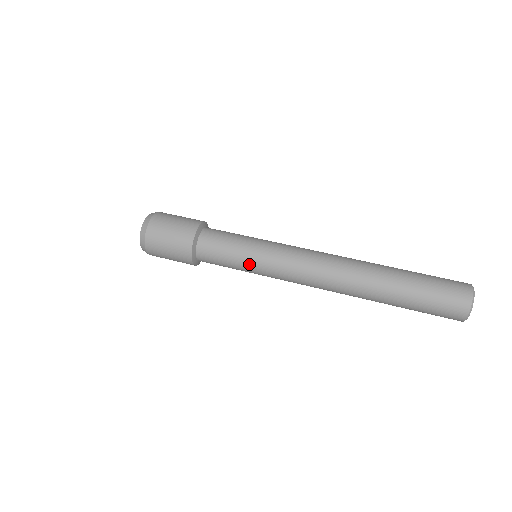
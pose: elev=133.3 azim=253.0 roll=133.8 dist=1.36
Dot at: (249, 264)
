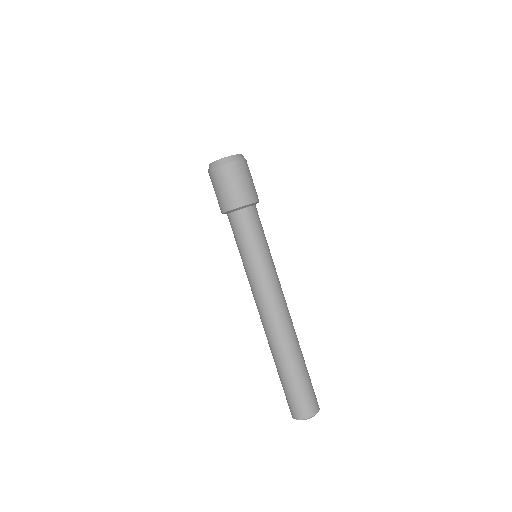
Dot at: occluded
